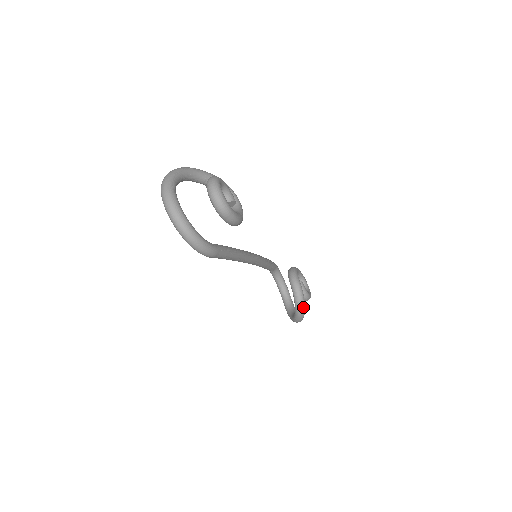
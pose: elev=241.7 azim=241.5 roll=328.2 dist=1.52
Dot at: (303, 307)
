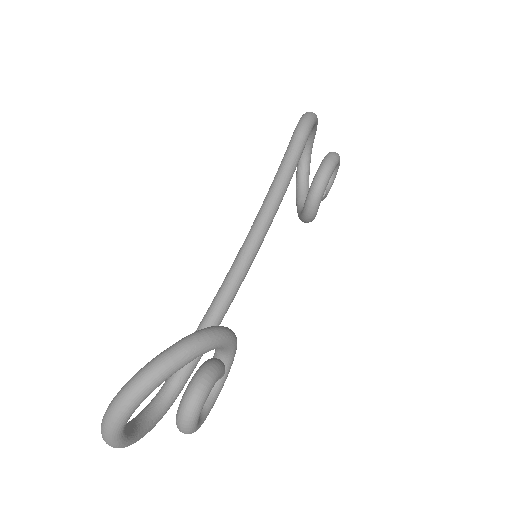
Dot at: (213, 336)
